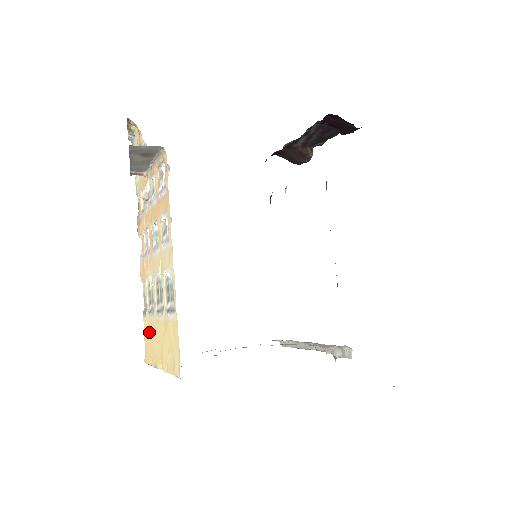
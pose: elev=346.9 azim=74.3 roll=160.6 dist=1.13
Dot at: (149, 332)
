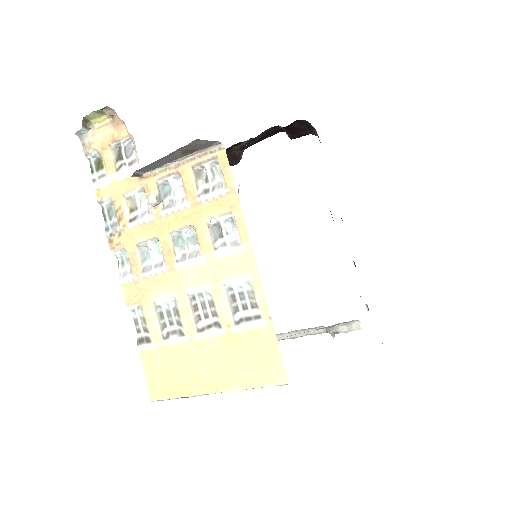
Dot at: (166, 361)
